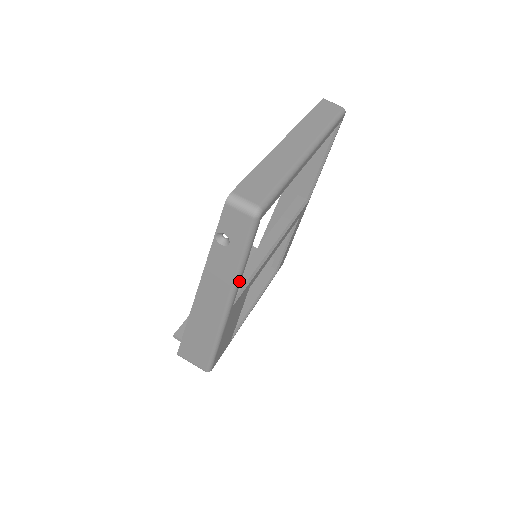
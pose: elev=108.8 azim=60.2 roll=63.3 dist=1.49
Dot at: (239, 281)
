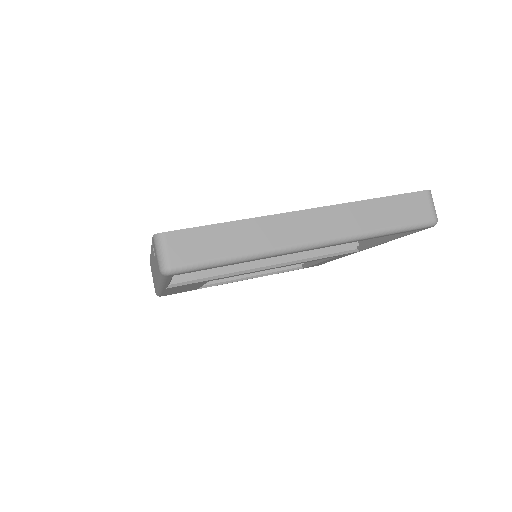
Dot at: (164, 285)
